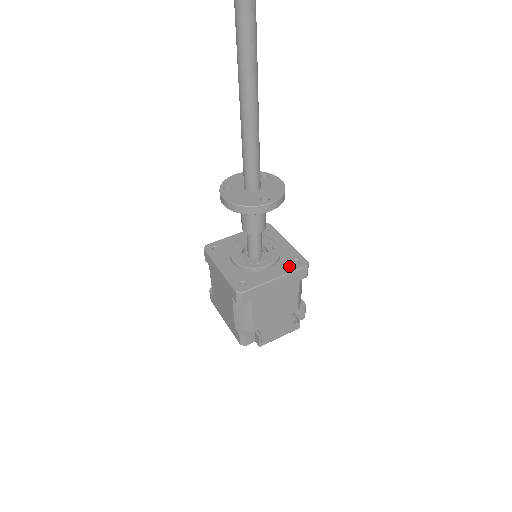
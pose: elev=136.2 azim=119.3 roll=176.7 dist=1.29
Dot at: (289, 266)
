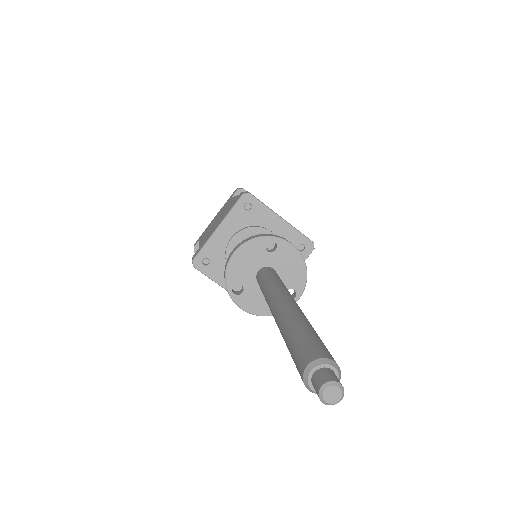
Dot at: occluded
